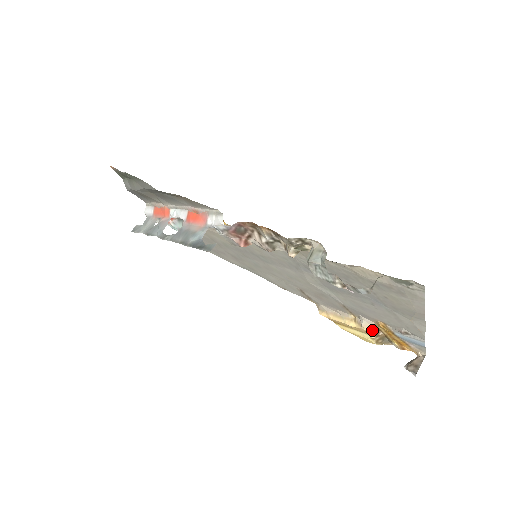
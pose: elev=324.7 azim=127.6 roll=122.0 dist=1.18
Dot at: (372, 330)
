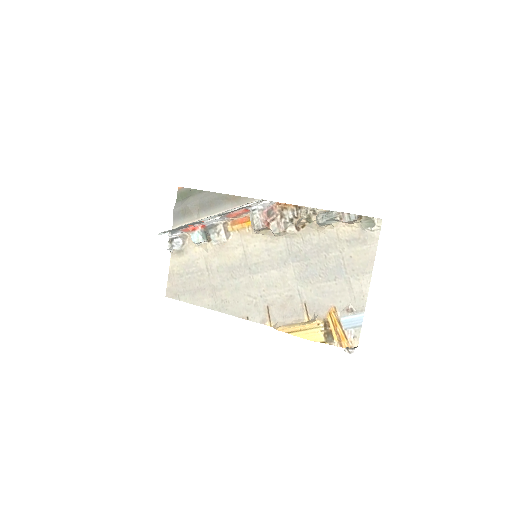
Dot at: (323, 322)
